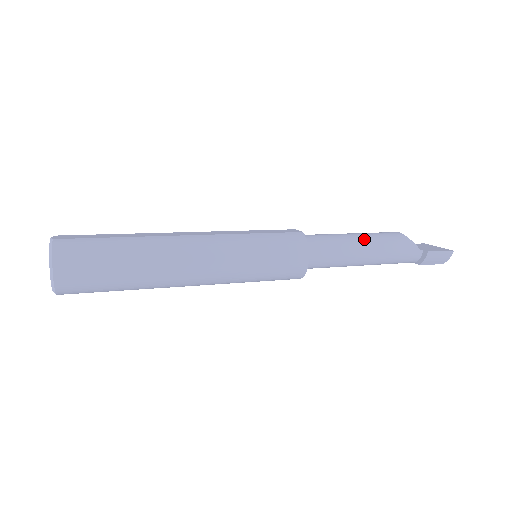
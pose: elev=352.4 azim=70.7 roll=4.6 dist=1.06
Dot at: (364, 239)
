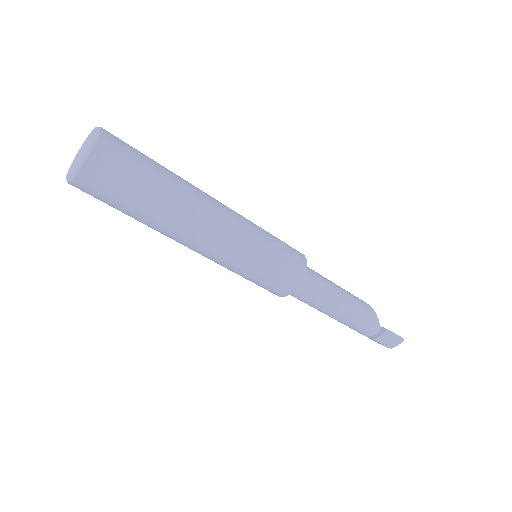
Dot at: (344, 291)
